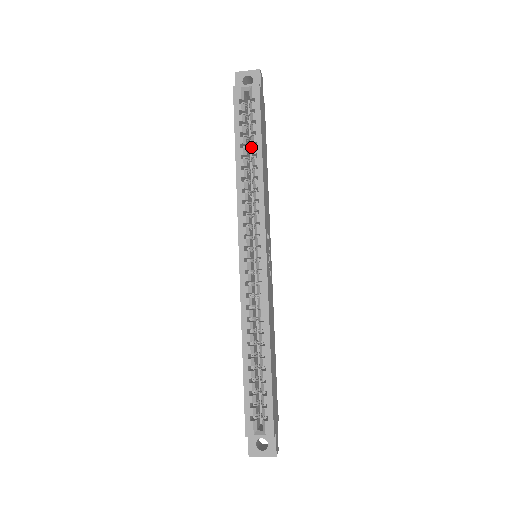
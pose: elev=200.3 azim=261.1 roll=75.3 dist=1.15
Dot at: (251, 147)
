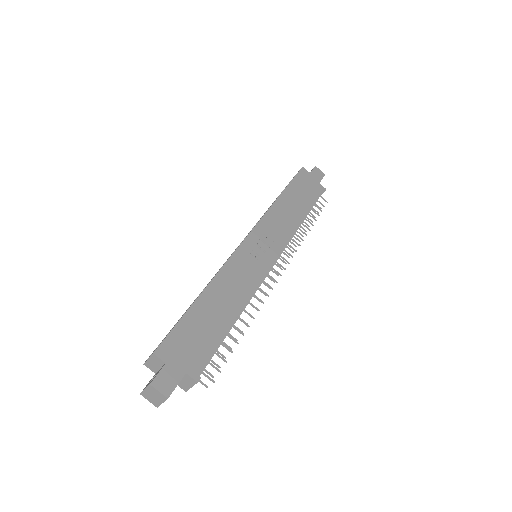
Dot at: occluded
